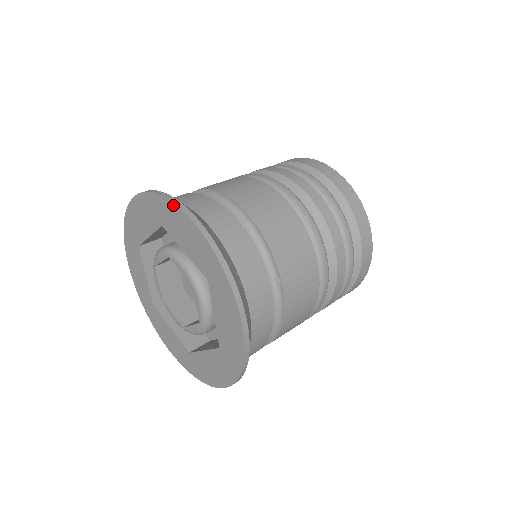
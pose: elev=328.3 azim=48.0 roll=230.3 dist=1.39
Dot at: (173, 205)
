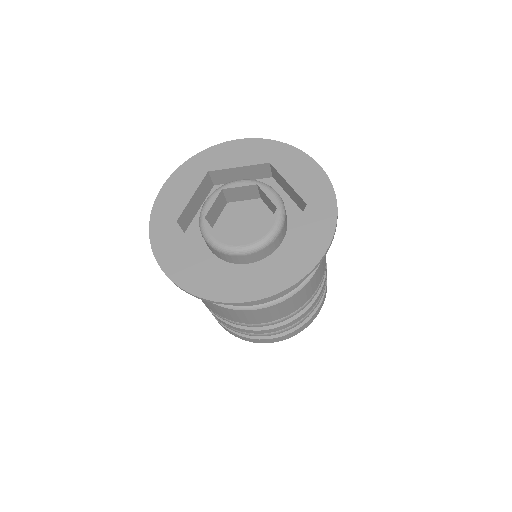
Dot at: (218, 145)
